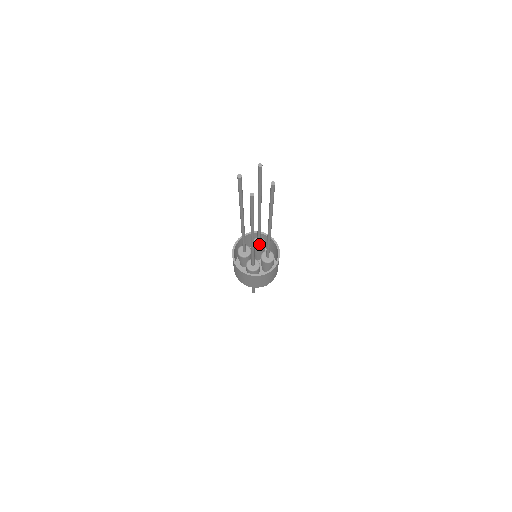
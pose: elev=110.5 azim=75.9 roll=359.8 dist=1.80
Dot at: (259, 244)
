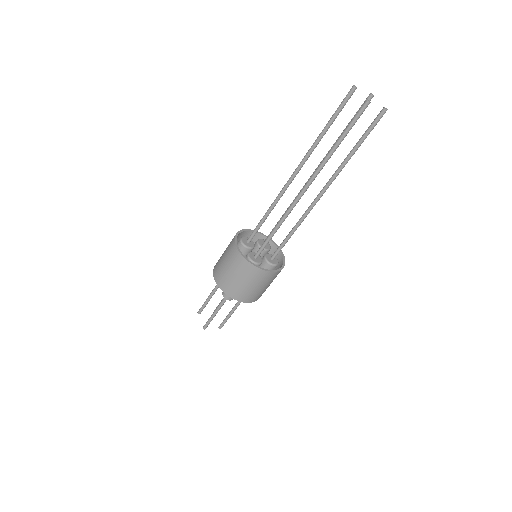
Dot at: occluded
